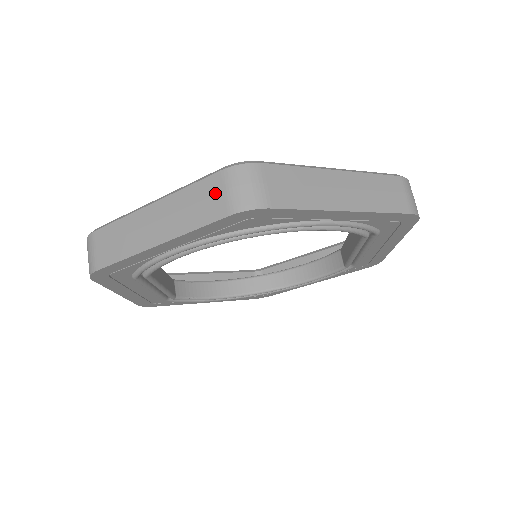
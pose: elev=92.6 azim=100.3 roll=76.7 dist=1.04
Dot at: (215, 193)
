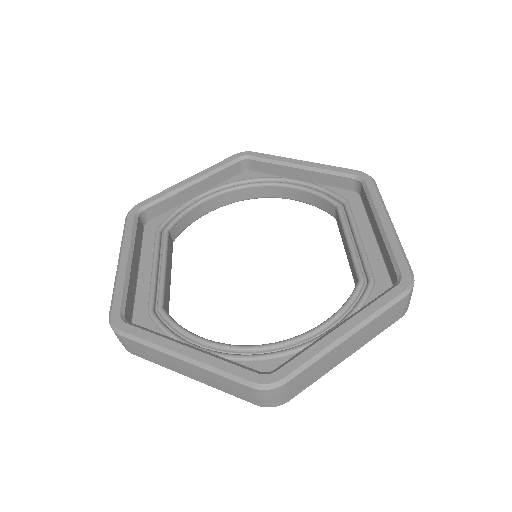
Dot at: (245, 393)
